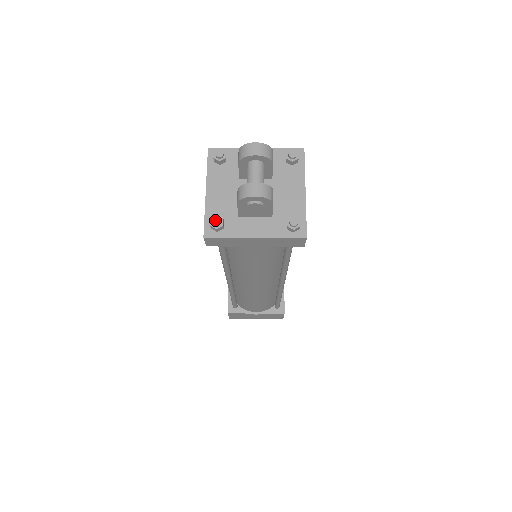
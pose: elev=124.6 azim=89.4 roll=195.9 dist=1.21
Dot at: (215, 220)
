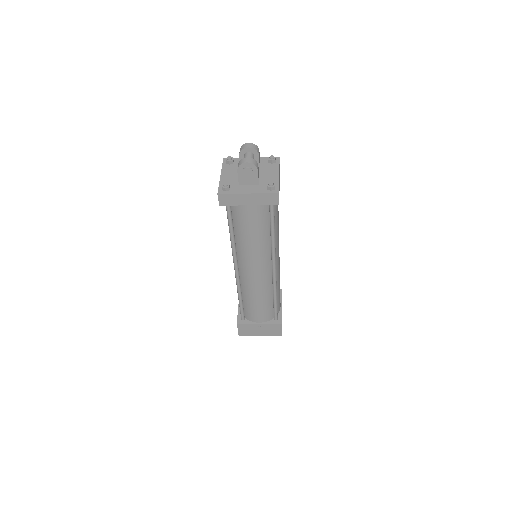
Dot at: (225, 184)
